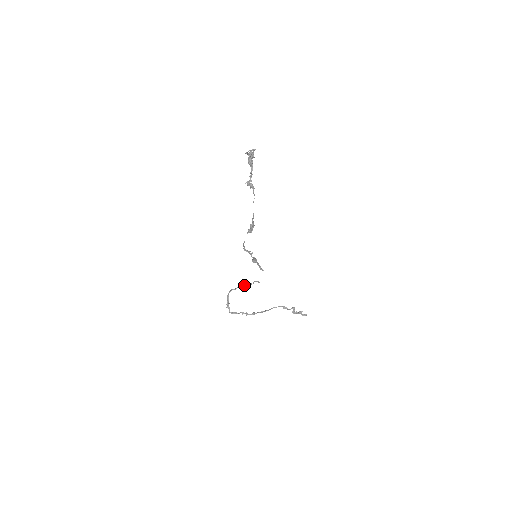
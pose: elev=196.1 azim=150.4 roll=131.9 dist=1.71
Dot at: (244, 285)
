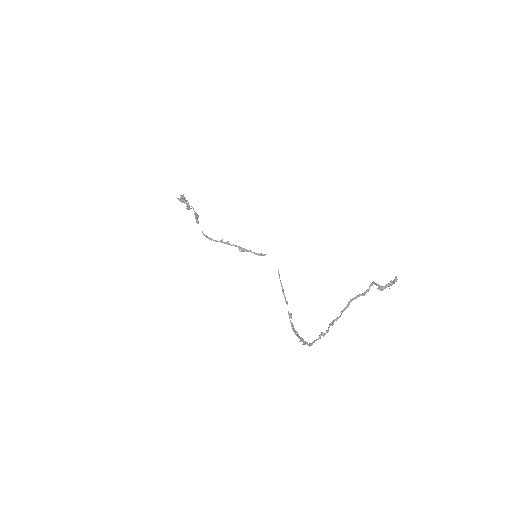
Dot at: (285, 298)
